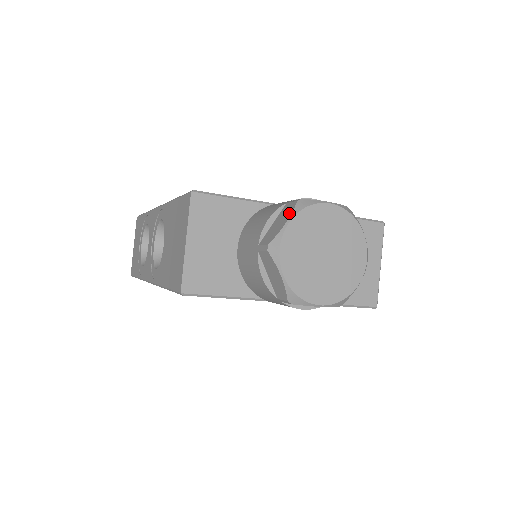
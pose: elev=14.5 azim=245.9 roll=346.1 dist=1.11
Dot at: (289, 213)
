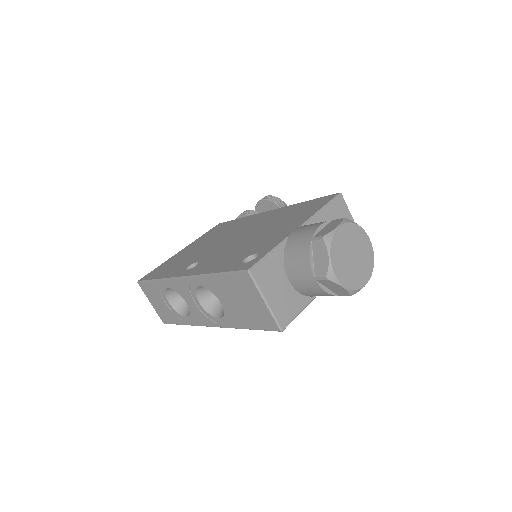
Dot at: (324, 250)
